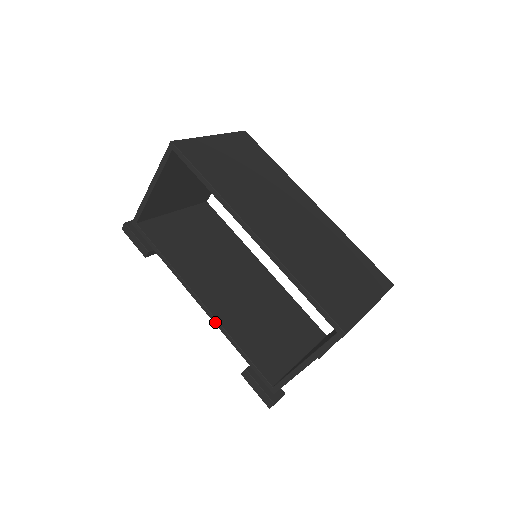
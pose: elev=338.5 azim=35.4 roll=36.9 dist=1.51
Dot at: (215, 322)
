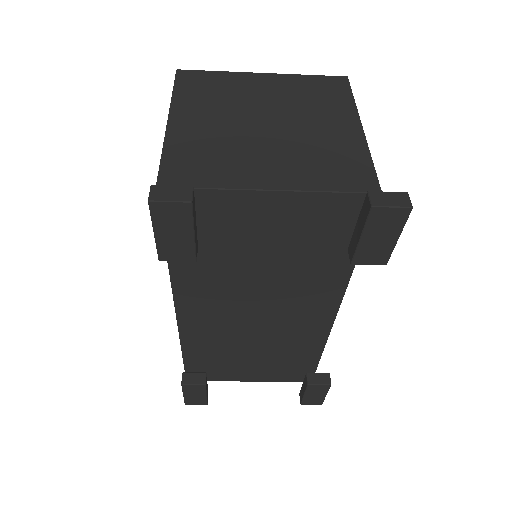
Dot at: (172, 289)
